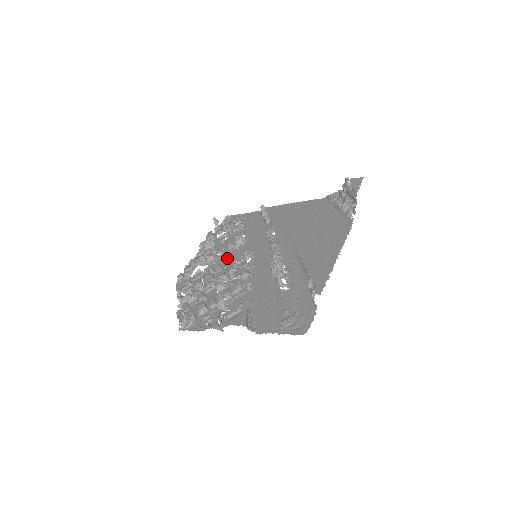
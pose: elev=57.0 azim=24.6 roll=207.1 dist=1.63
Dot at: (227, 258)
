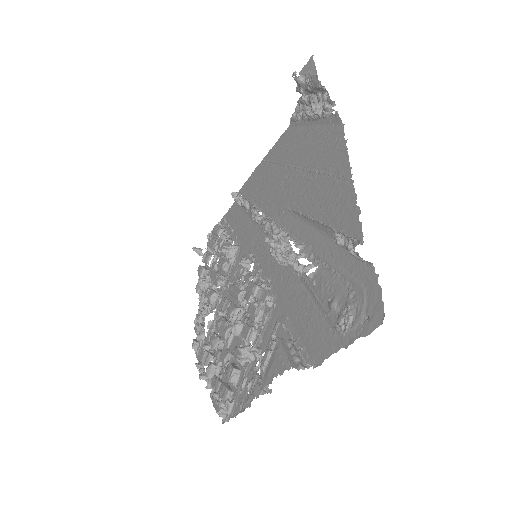
Dot at: (229, 284)
